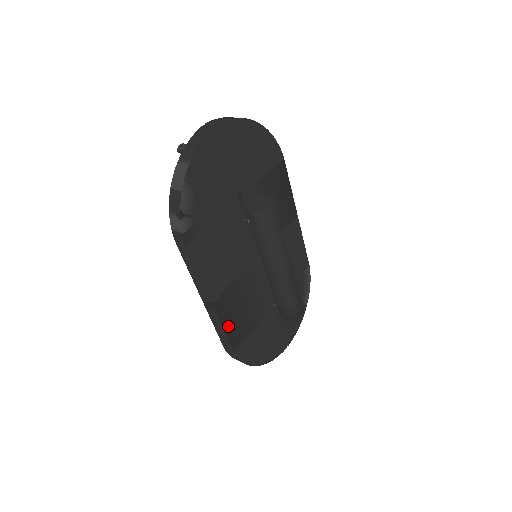
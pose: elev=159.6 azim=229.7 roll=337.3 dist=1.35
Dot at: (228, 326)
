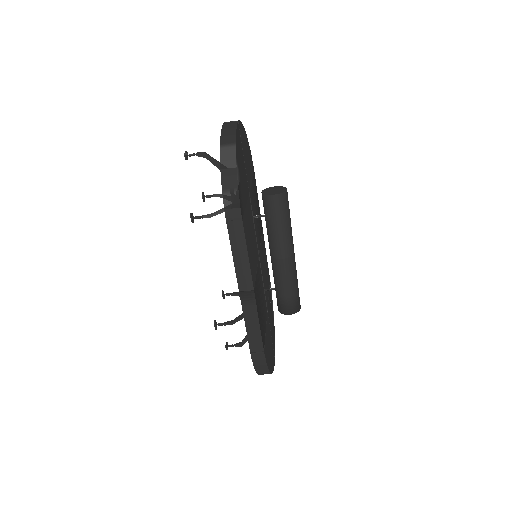
Dot at: (259, 320)
